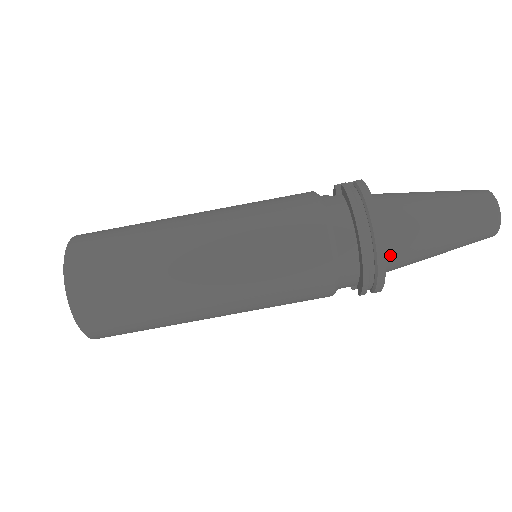
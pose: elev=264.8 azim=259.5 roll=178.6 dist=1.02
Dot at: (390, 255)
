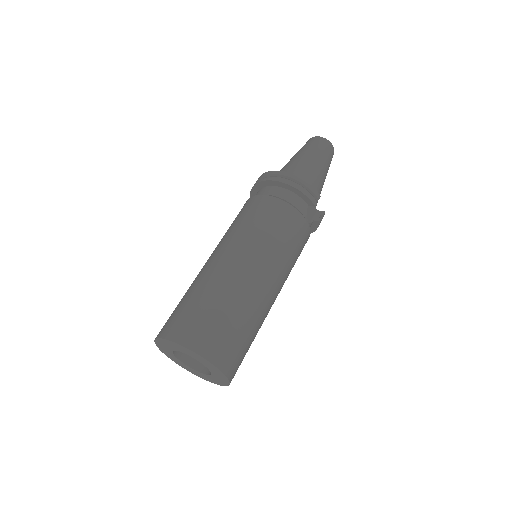
Dot at: occluded
